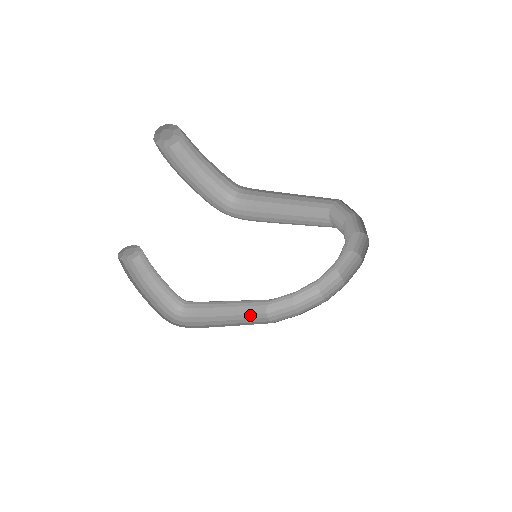
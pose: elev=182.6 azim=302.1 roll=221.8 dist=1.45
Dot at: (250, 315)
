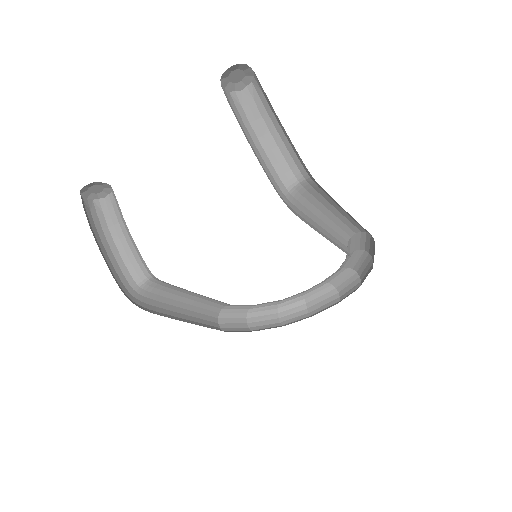
Dot at: (204, 315)
